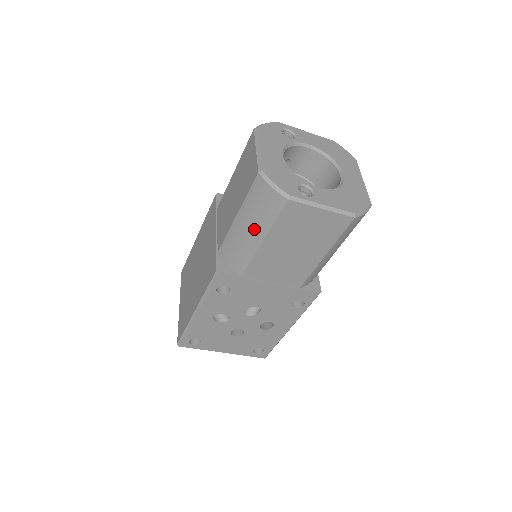
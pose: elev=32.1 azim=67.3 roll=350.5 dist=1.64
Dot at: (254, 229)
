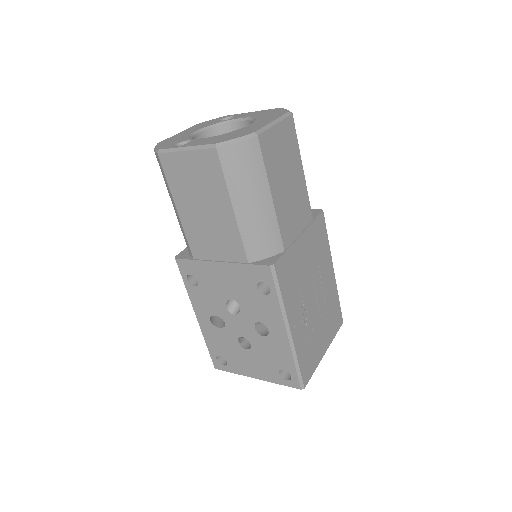
Dot at: occluded
